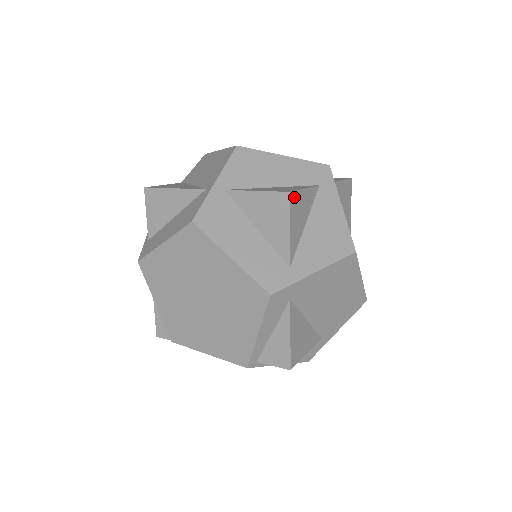
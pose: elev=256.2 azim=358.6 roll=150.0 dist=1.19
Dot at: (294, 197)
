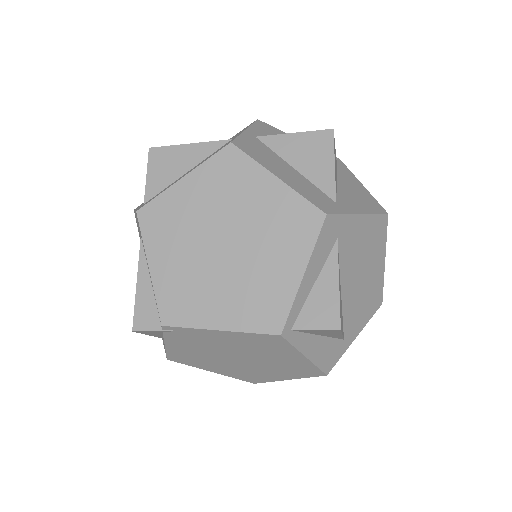
Dot at: (334, 140)
